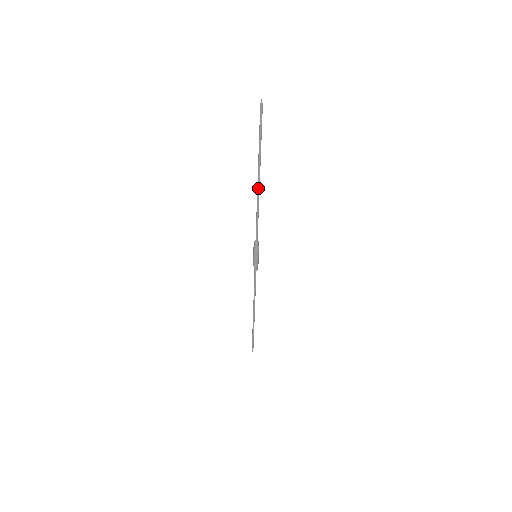
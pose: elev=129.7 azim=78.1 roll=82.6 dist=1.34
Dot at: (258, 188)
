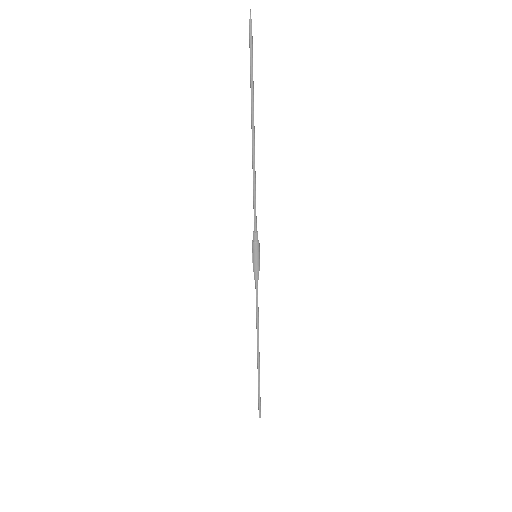
Dot at: (253, 146)
